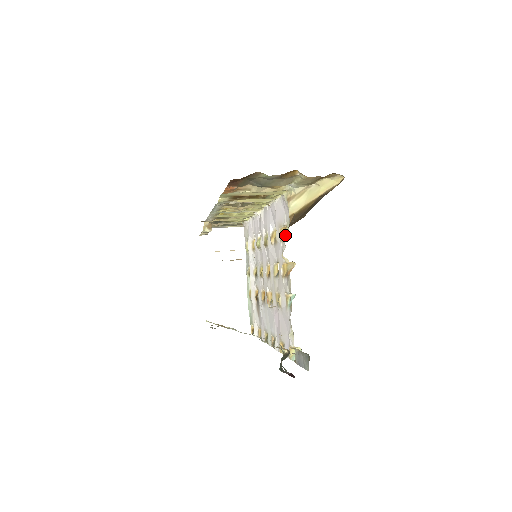
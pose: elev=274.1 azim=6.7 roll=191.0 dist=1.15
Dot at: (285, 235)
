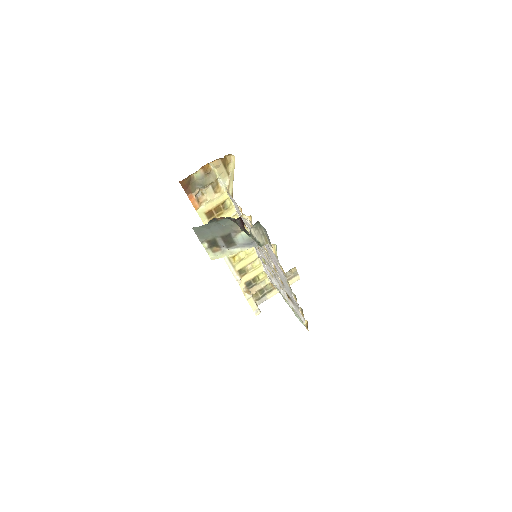
Dot at: occluded
